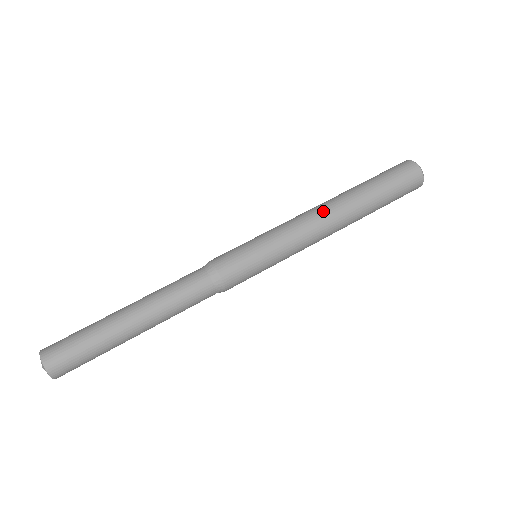
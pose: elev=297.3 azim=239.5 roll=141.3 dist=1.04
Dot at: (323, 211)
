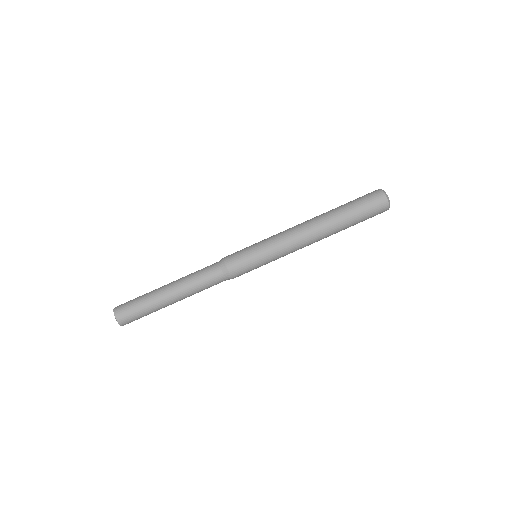
Dot at: (308, 233)
